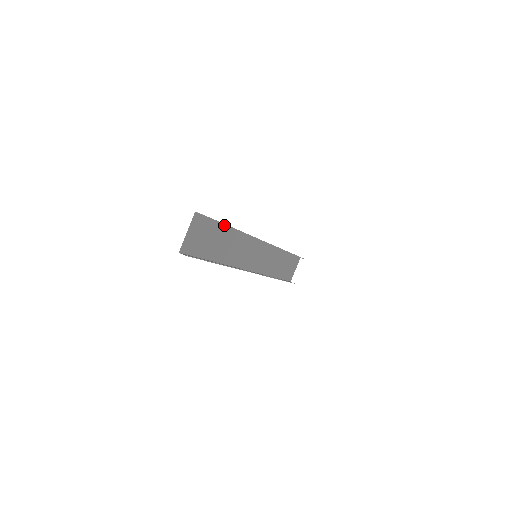
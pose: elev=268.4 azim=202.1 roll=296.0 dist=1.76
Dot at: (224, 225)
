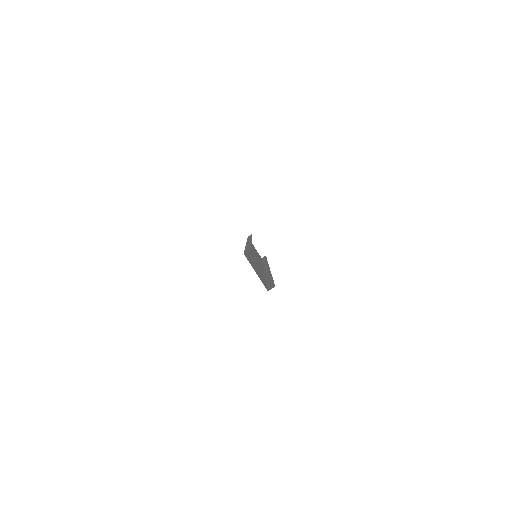
Dot at: occluded
